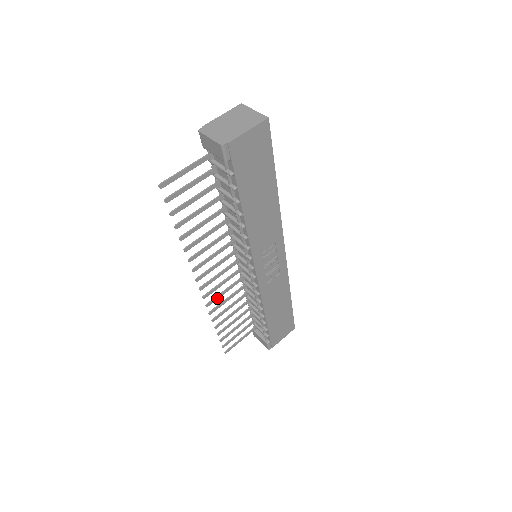
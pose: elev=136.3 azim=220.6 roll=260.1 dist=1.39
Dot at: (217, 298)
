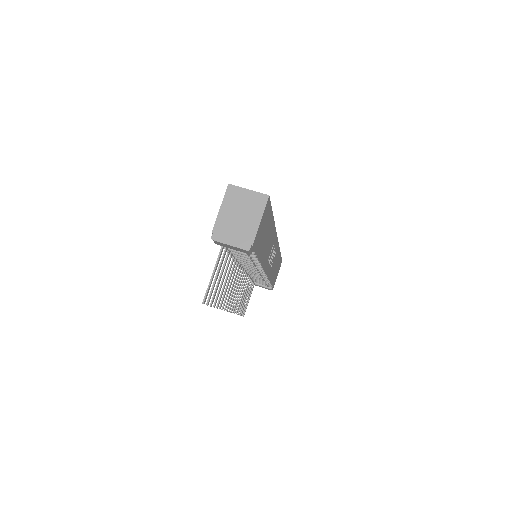
Dot at: (237, 301)
